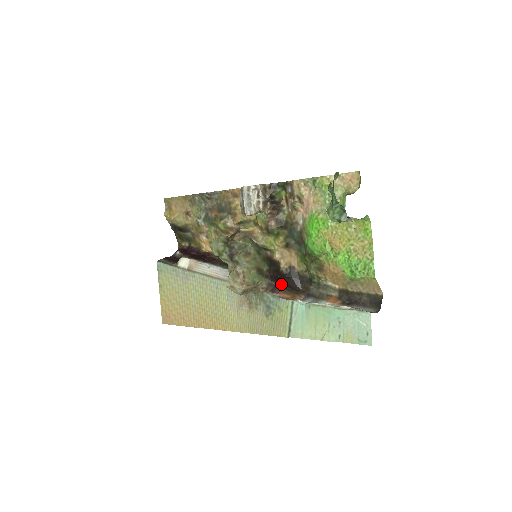
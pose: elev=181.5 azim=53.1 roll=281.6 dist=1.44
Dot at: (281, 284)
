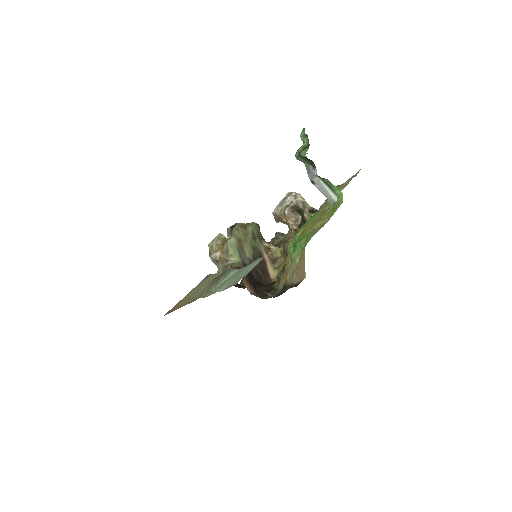
Dot at: (249, 278)
